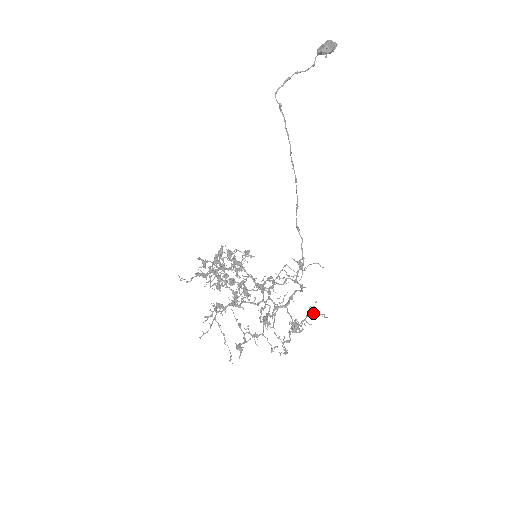
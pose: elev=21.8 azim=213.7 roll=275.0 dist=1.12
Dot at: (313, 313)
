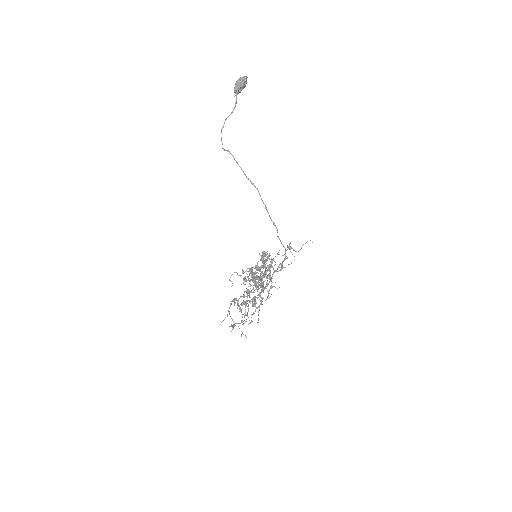
Dot at: (270, 288)
